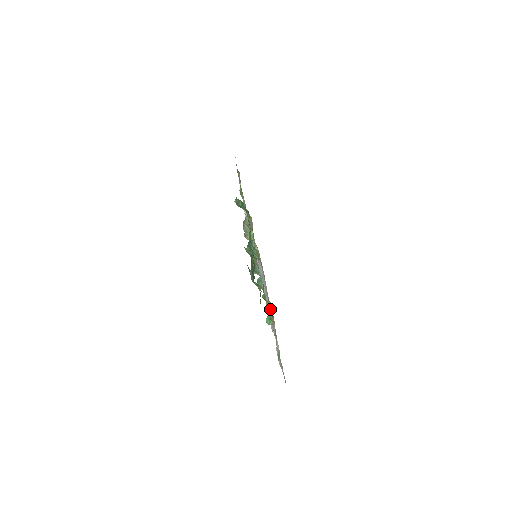
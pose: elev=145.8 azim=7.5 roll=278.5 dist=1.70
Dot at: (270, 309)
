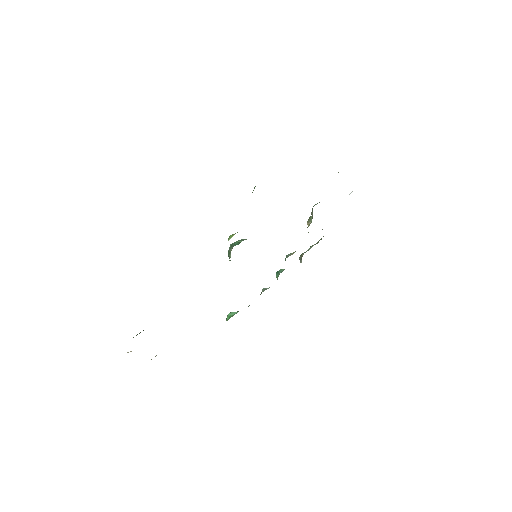
Dot at: occluded
